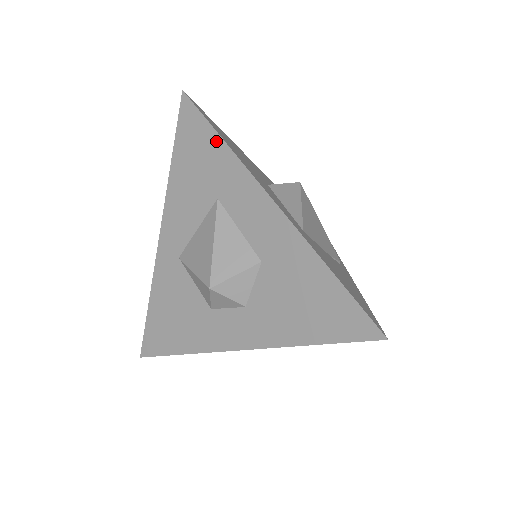
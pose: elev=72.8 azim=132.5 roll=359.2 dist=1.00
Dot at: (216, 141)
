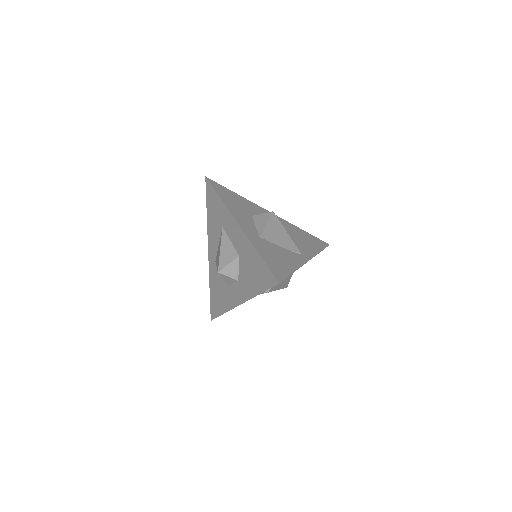
Dot at: (218, 199)
